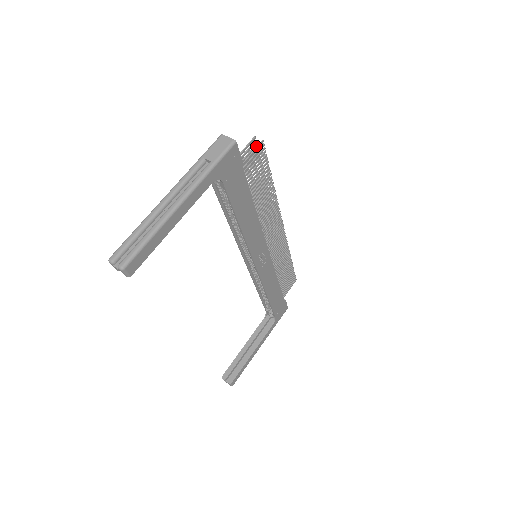
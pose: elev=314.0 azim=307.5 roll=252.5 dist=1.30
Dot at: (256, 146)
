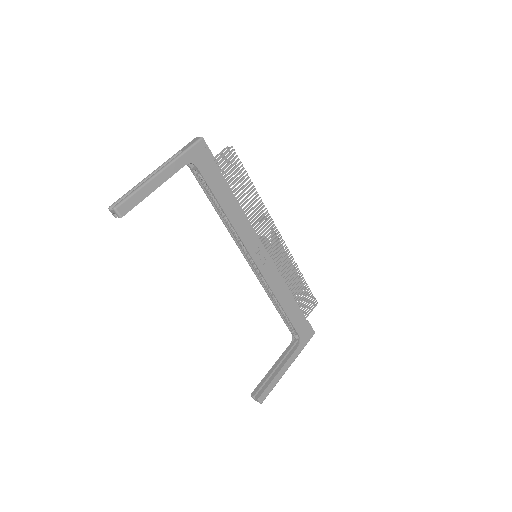
Dot at: occluded
